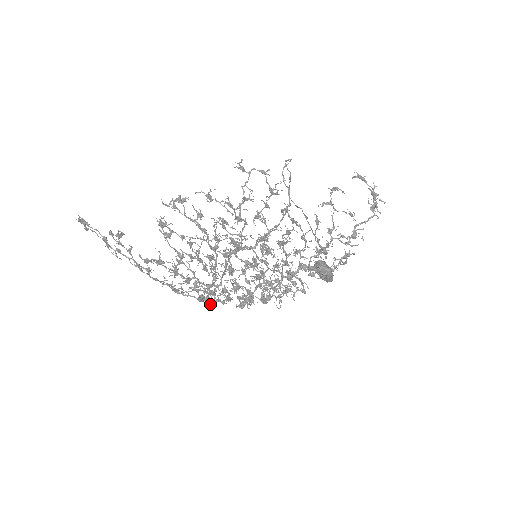
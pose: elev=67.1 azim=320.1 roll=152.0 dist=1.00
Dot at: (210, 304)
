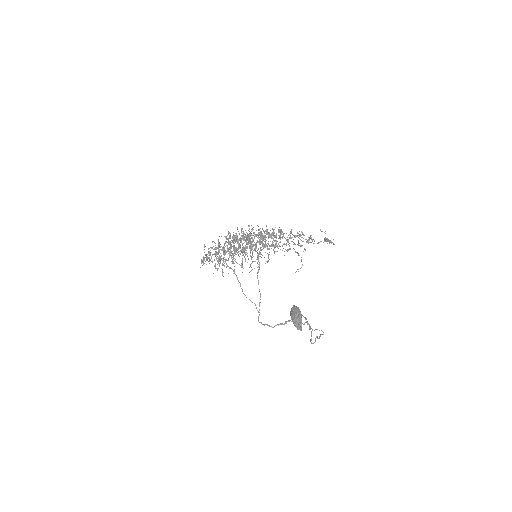
Dot at: (218, 261)
